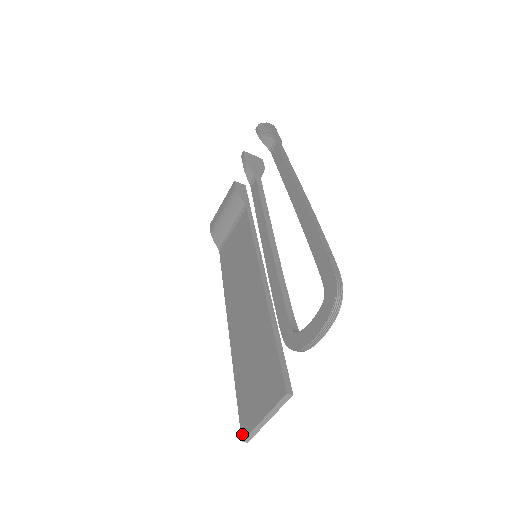
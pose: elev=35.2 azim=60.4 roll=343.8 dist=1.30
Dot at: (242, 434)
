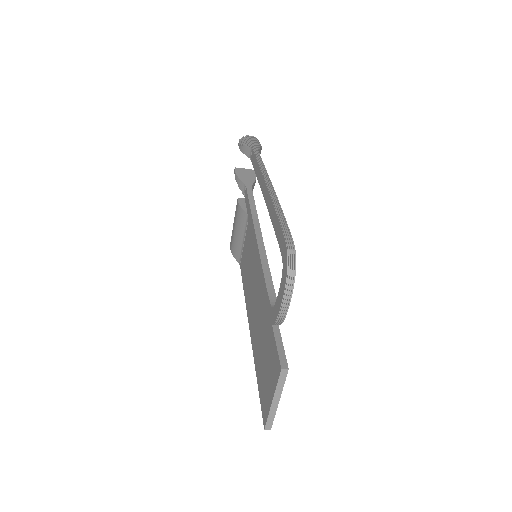
Dot at: (263, 422)
